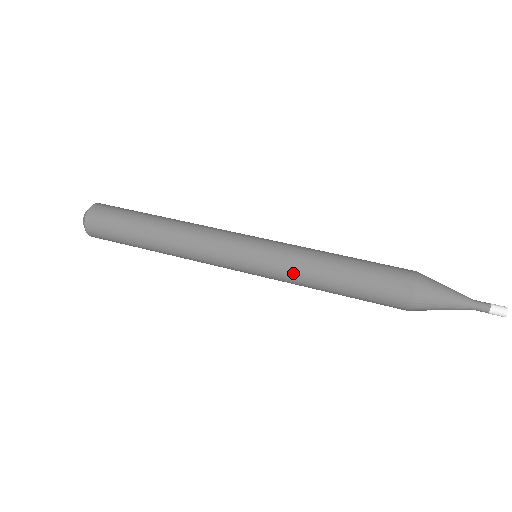
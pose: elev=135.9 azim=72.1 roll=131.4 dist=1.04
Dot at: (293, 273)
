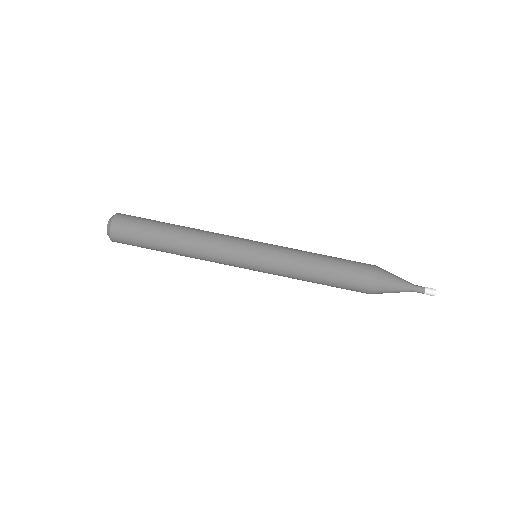
Dot at: occluded
